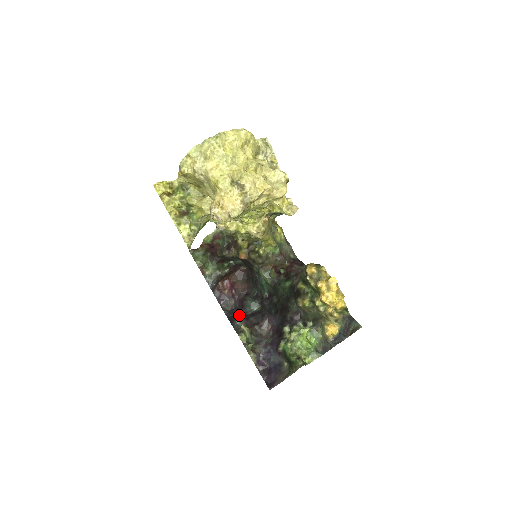
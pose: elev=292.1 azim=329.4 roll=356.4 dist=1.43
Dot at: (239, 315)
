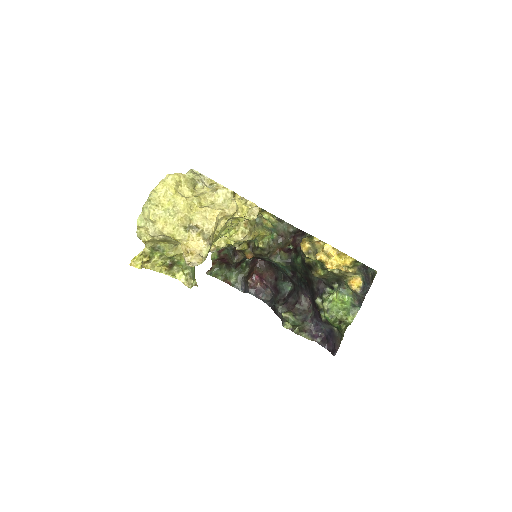
Dot at: (278, 302)
